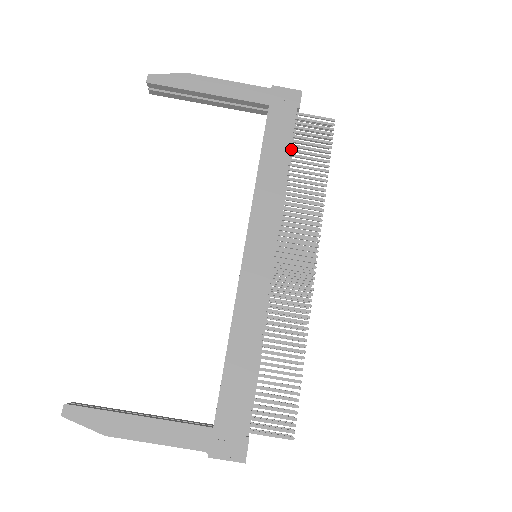
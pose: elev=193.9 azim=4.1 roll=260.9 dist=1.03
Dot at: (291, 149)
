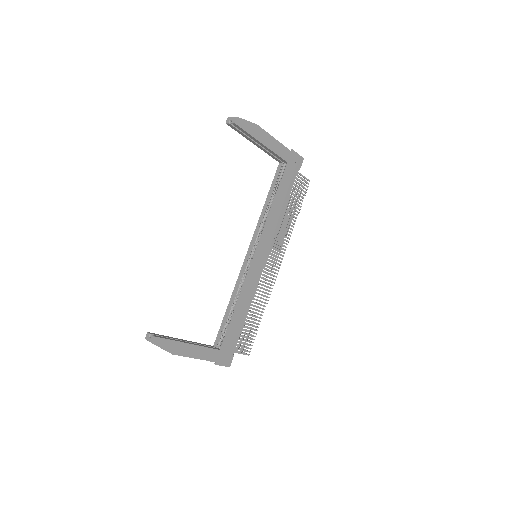
Dot at: (289, 195)
